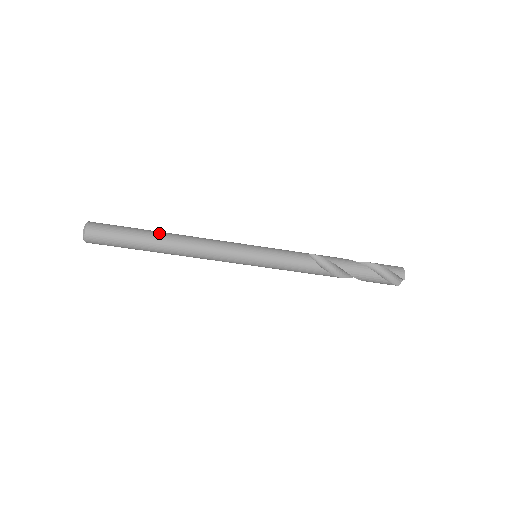
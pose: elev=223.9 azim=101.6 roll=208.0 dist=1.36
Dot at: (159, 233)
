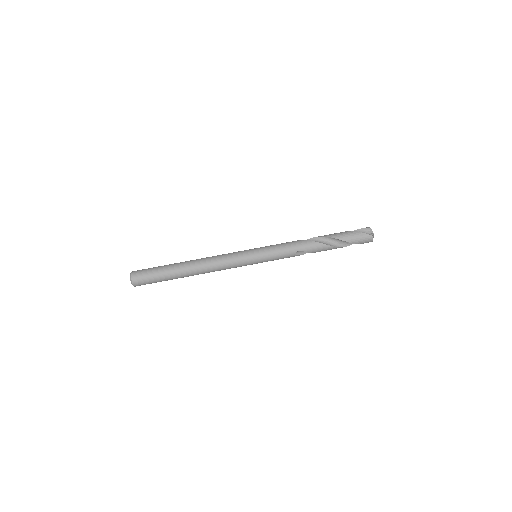
Dot at: occluded
